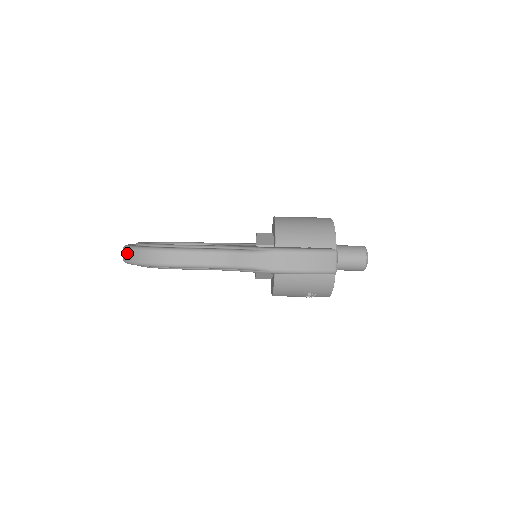
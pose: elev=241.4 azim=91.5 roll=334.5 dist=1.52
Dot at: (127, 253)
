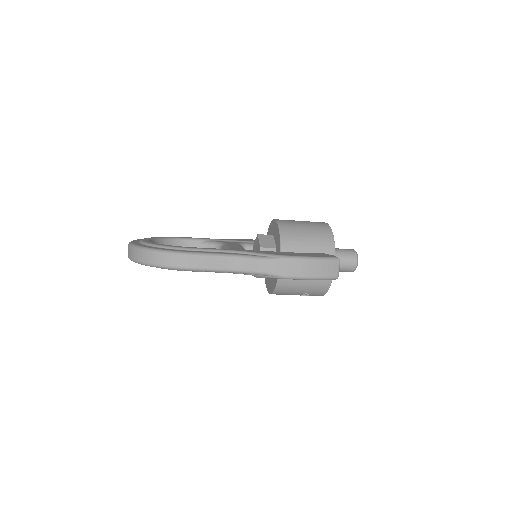
Dot at: (137, 253)
